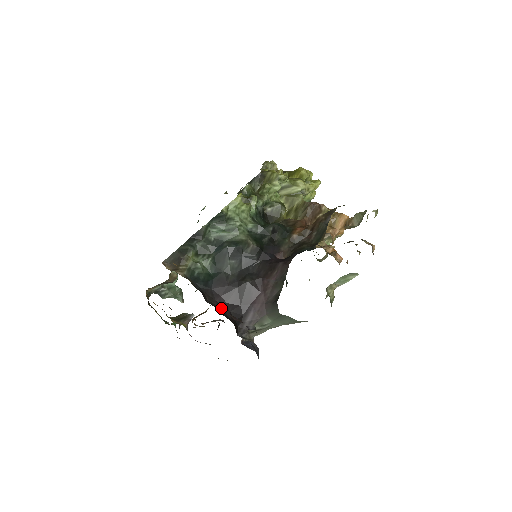
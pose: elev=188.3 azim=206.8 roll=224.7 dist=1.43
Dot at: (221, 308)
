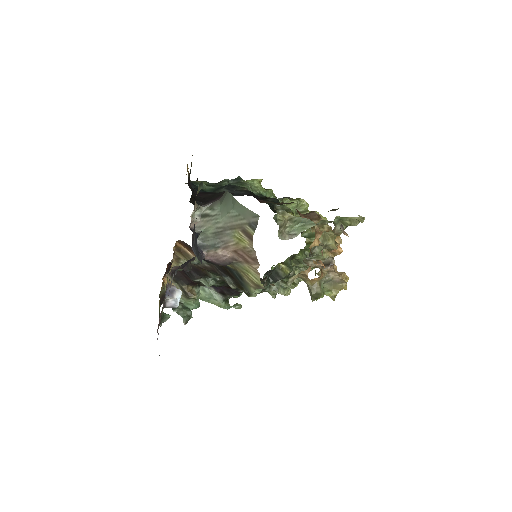
Dot at: (194, 194)
